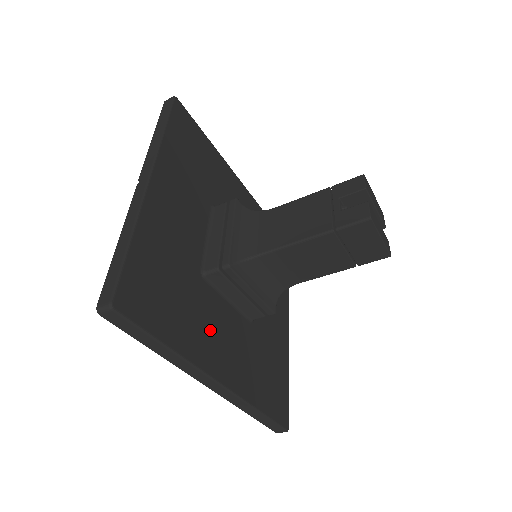
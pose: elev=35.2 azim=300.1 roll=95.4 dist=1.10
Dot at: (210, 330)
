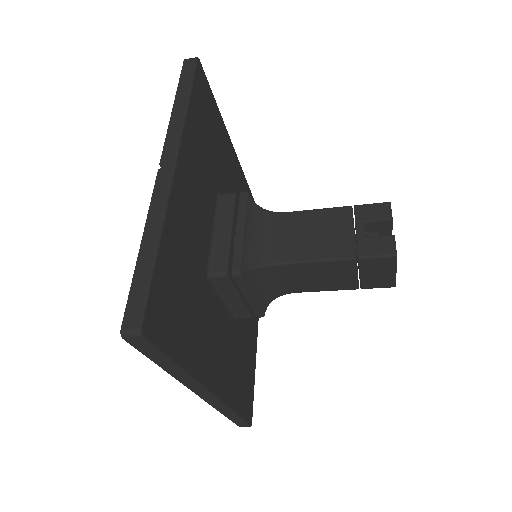
Dot at: (209, 338)
